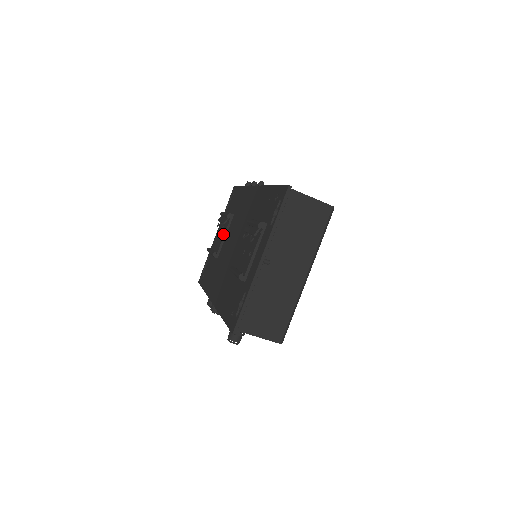
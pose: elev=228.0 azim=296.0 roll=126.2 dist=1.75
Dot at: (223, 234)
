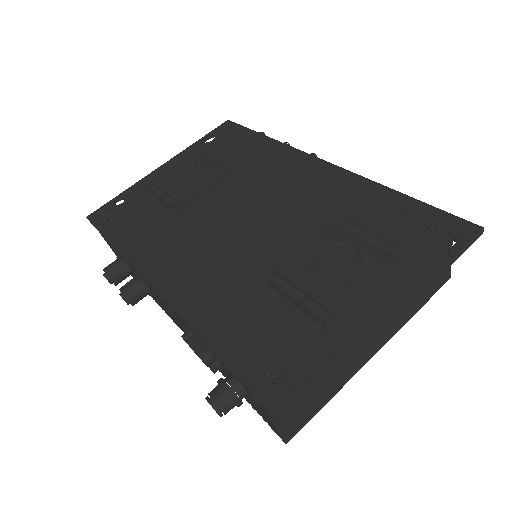
Dot at: (205, 183)
